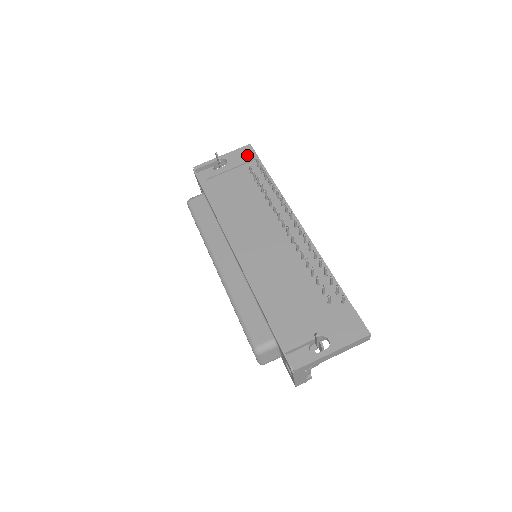
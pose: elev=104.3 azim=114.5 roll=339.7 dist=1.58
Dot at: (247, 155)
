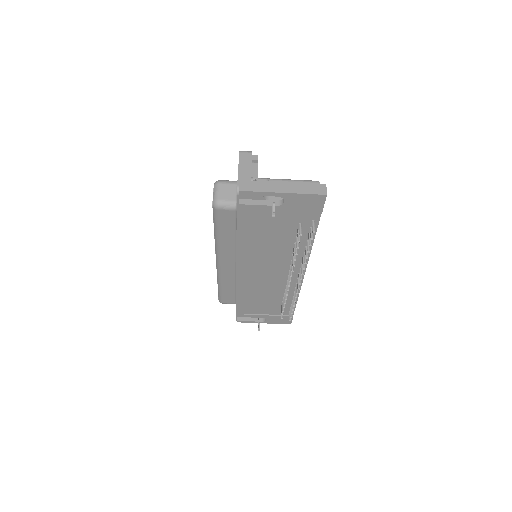
Dot at: (311, 207)
